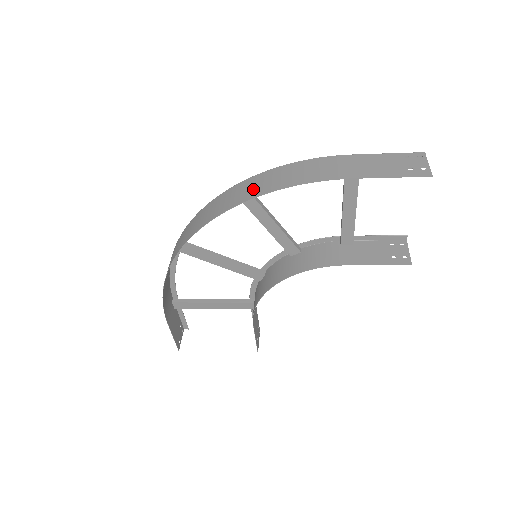
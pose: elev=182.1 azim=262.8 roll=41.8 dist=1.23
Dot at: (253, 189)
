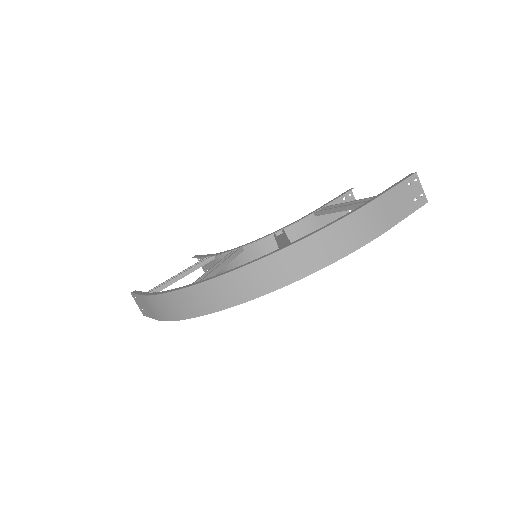
Dot at: (314, 258)
